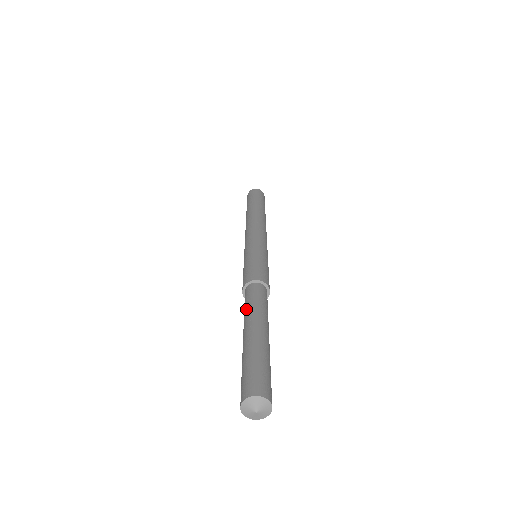
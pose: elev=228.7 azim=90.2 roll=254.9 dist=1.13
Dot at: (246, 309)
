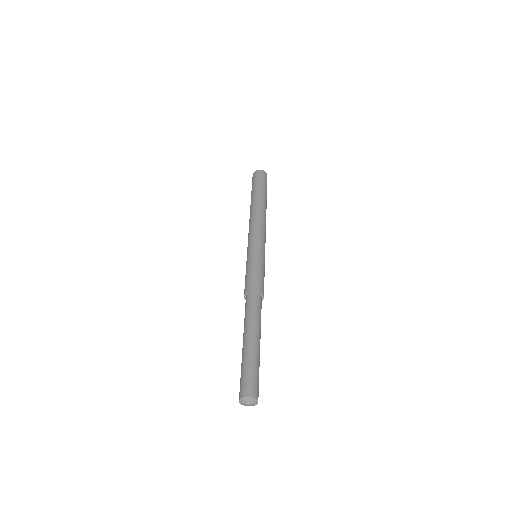
Dot at: (251, 316)
